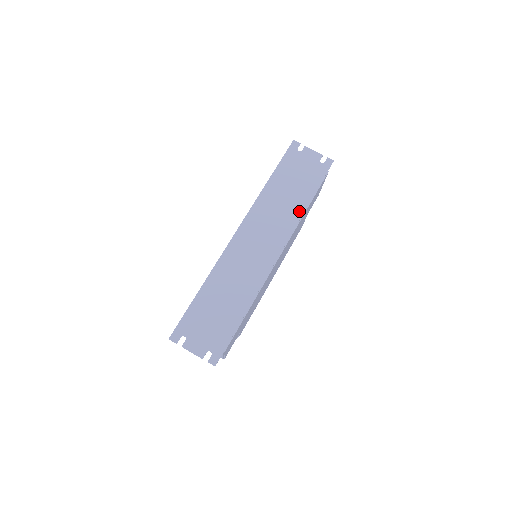
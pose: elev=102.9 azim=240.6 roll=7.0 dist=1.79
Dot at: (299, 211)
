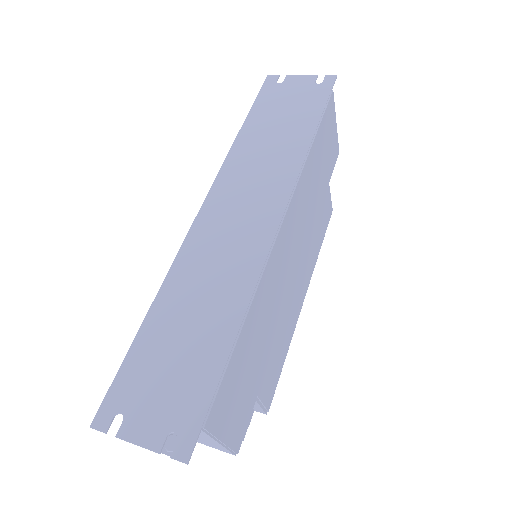
Dot at: (299, 151)
